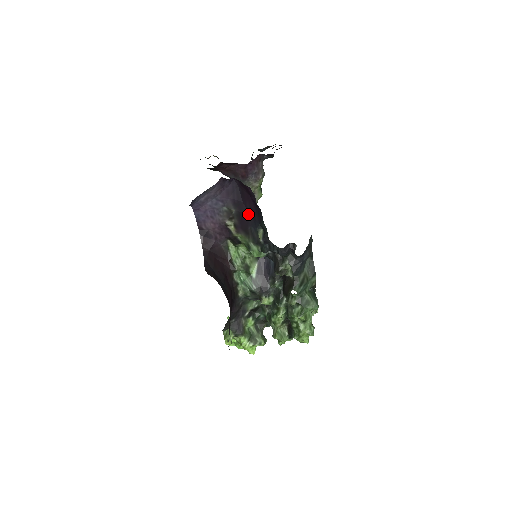
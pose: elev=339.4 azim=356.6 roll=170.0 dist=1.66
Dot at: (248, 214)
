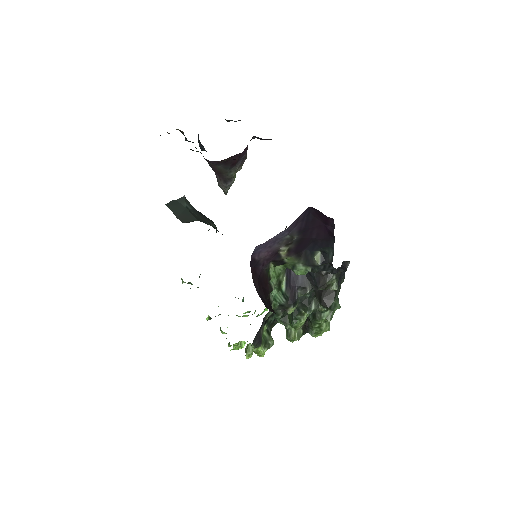
Dot at: (310, 239)
